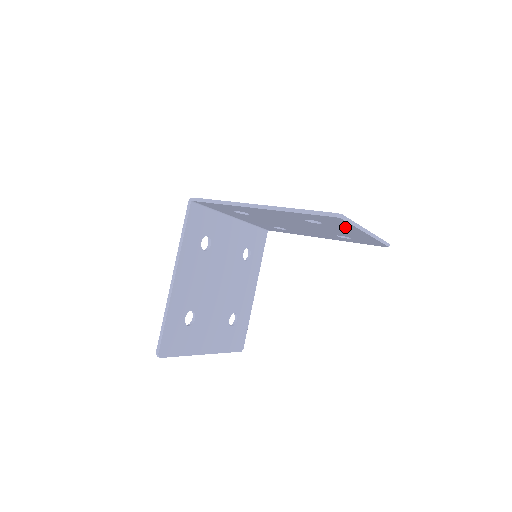
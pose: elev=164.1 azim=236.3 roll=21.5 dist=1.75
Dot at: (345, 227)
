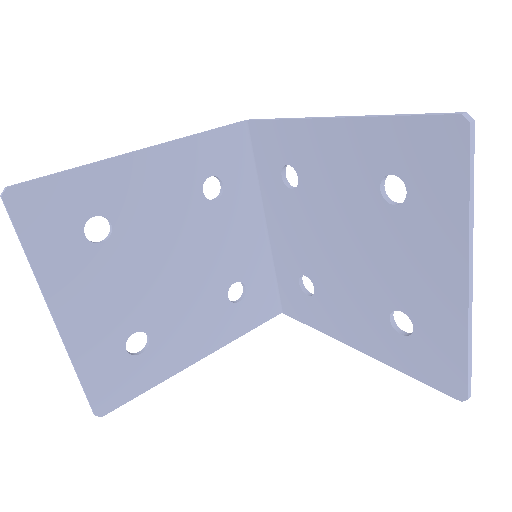
Dot at: (443, 218)
